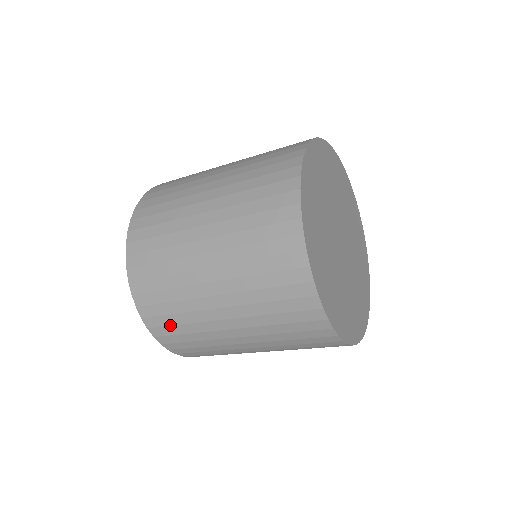
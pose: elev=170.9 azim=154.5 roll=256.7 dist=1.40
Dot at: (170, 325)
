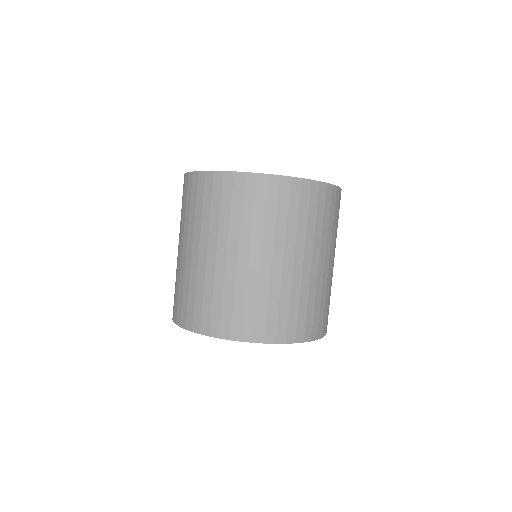
Dot at: (182, 303)
